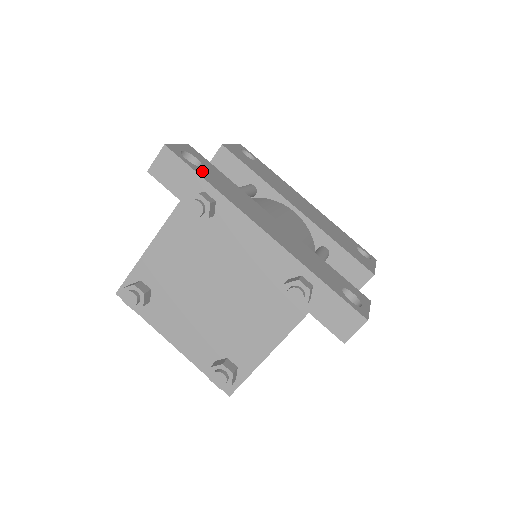
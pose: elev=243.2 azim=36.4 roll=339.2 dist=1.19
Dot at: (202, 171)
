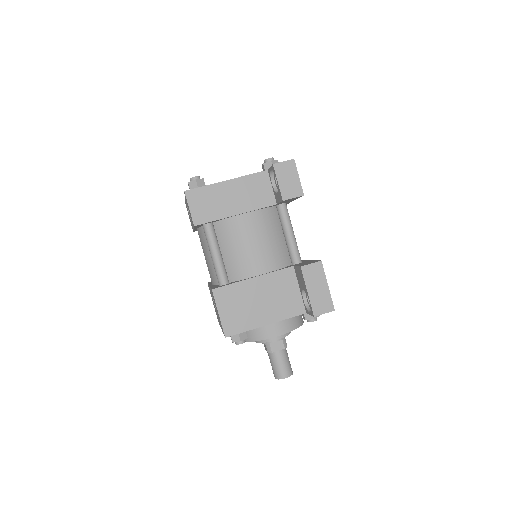
Dot at: occluded
